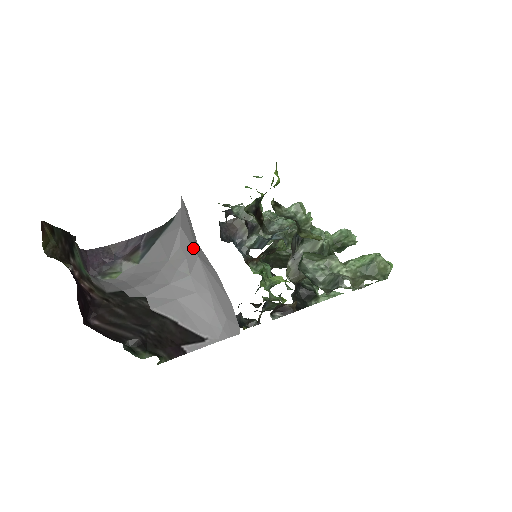
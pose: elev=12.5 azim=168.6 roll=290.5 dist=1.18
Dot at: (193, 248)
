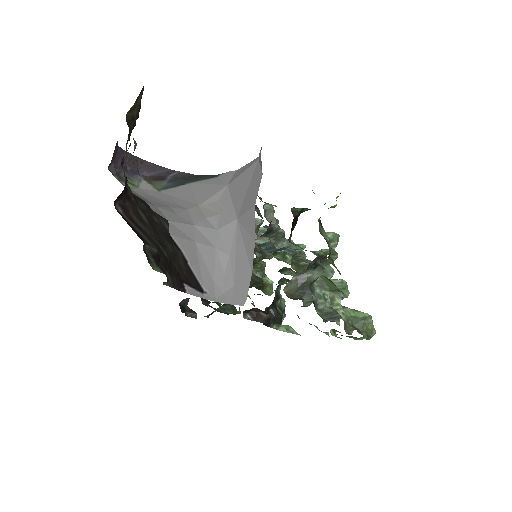
Dot at: (234, 209)
